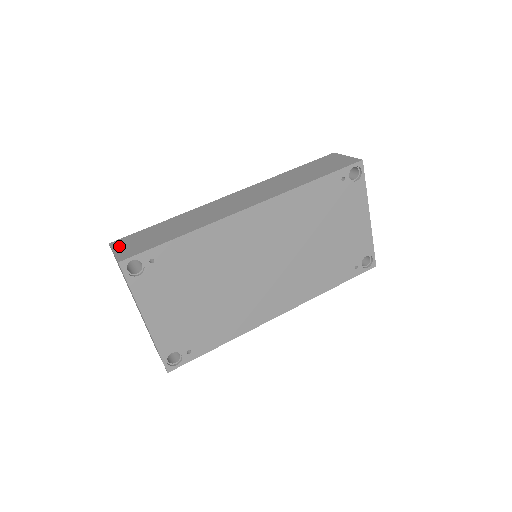
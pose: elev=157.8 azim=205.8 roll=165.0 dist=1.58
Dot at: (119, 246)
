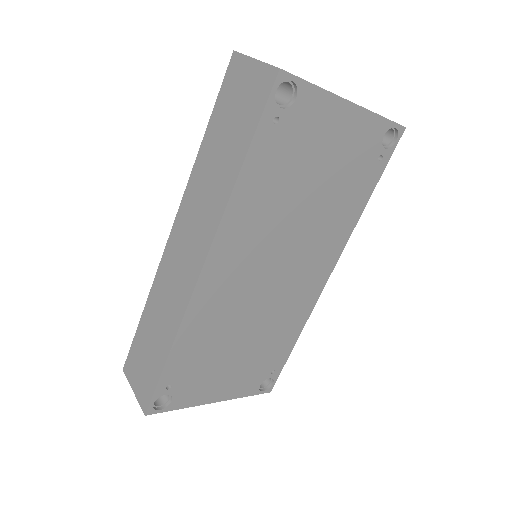
Dot at: (132, 378)
